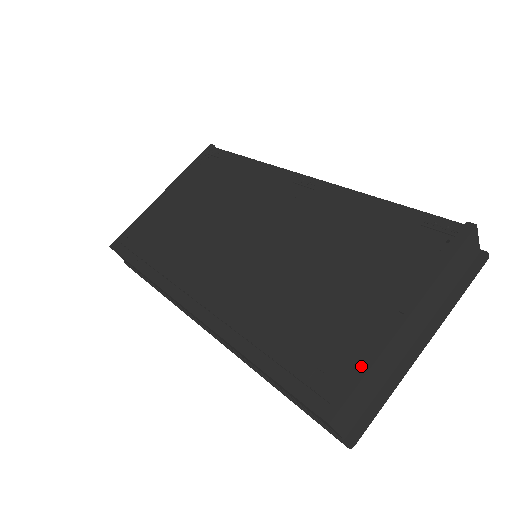
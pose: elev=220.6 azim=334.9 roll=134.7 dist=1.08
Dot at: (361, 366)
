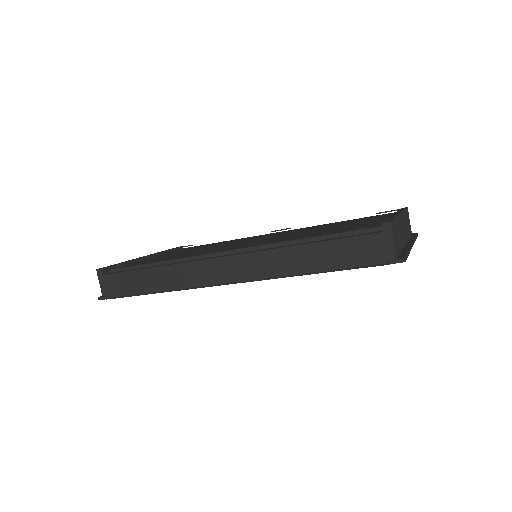
Dot at: (389, 218)
